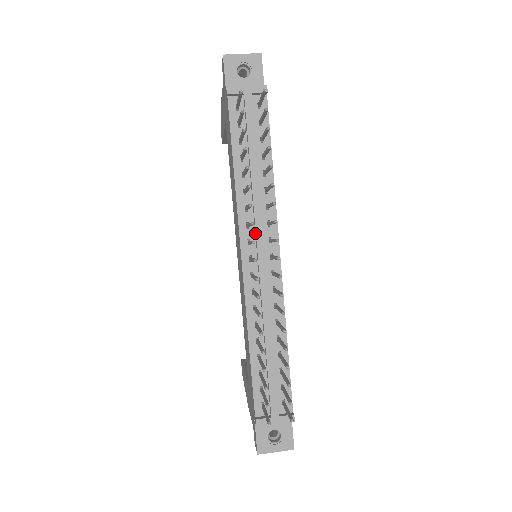
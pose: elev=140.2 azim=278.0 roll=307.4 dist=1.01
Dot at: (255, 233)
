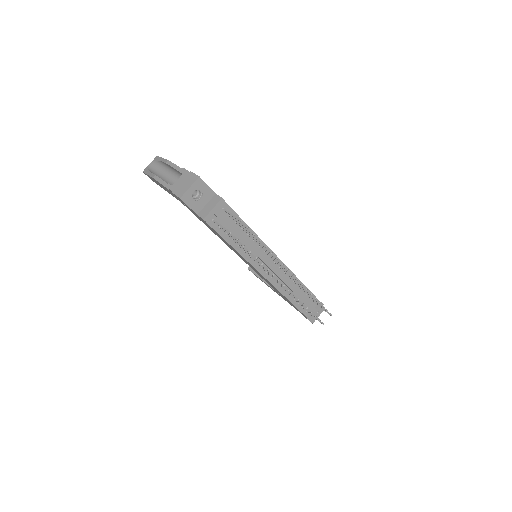
Dot at: (263, 262)
